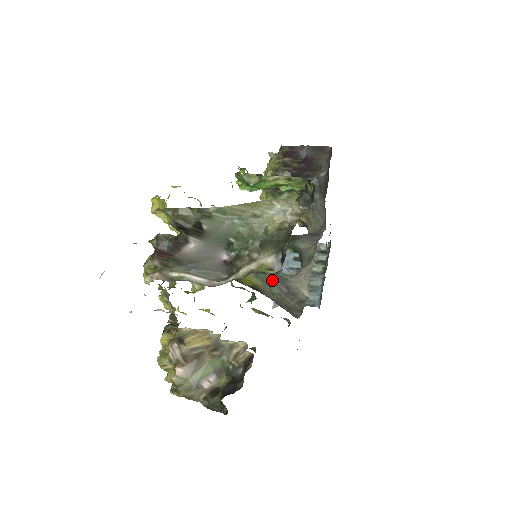
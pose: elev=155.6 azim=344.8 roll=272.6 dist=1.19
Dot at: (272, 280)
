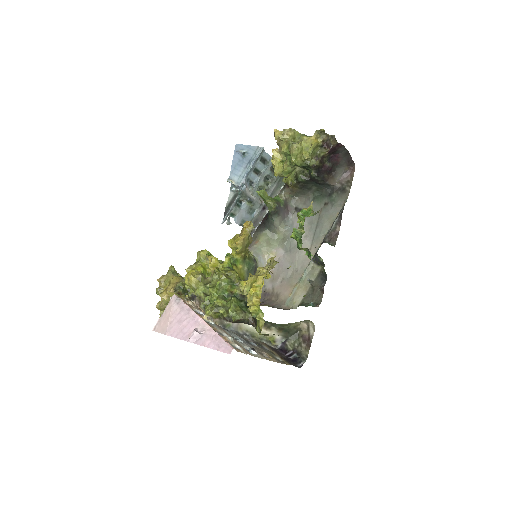
Dot at: (253, 274)
